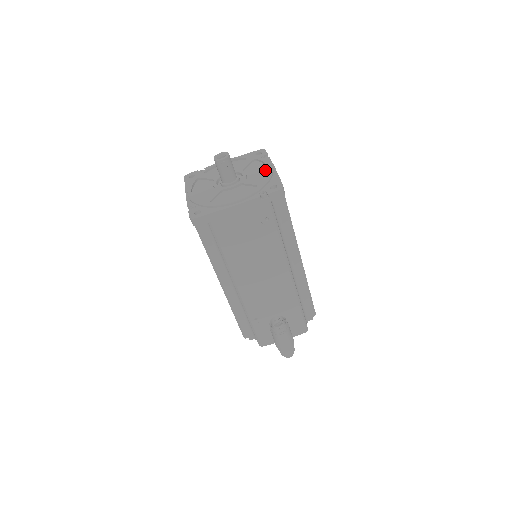
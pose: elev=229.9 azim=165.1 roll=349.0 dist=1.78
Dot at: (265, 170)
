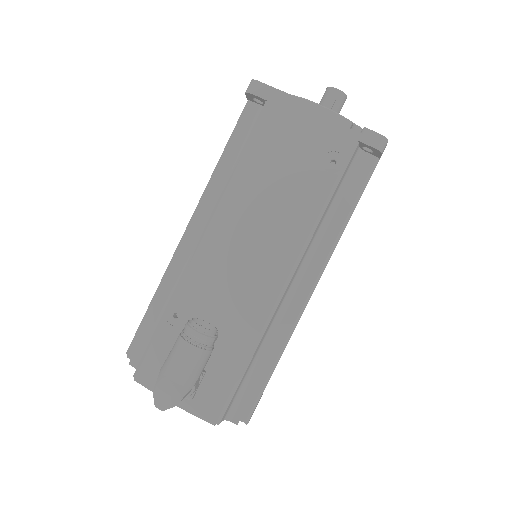
Dot at: occluded
